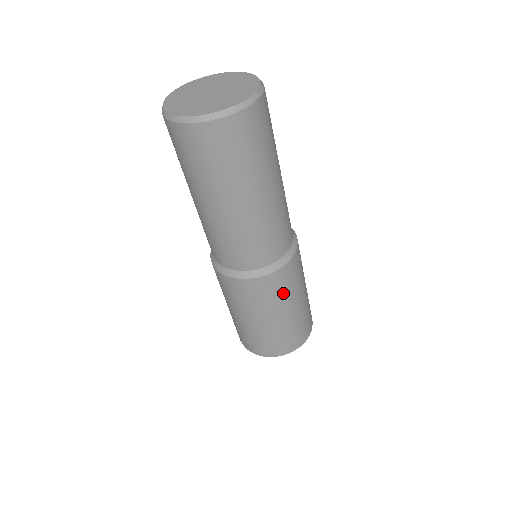
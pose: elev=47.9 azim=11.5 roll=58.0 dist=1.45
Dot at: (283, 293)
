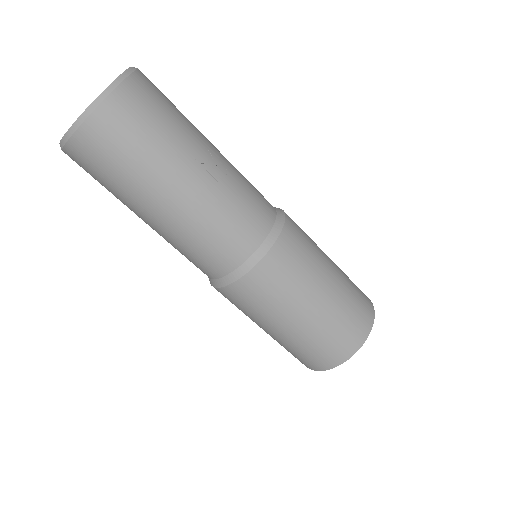
Dot at: (254, 309)
